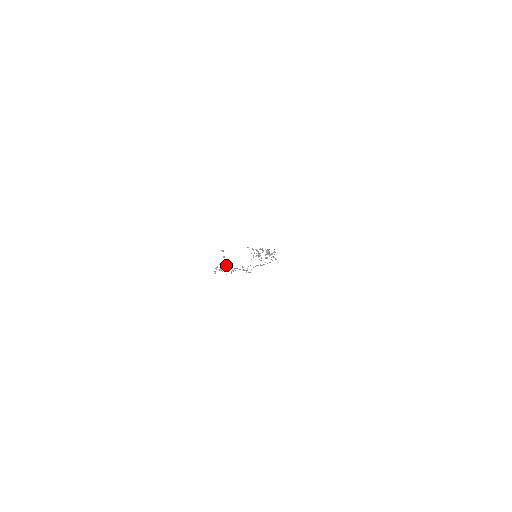
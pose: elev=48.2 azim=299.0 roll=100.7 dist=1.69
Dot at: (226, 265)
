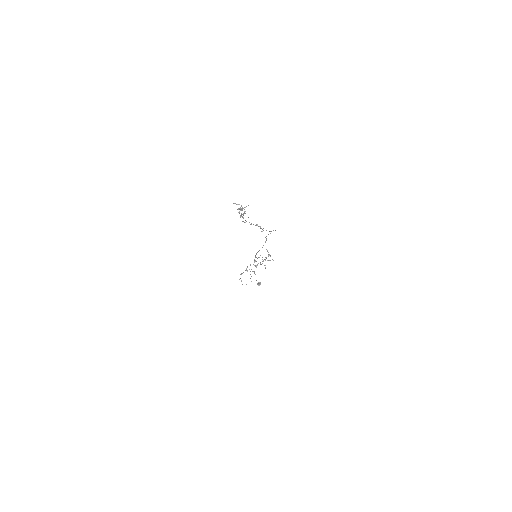
Dot at: (243, 215)
